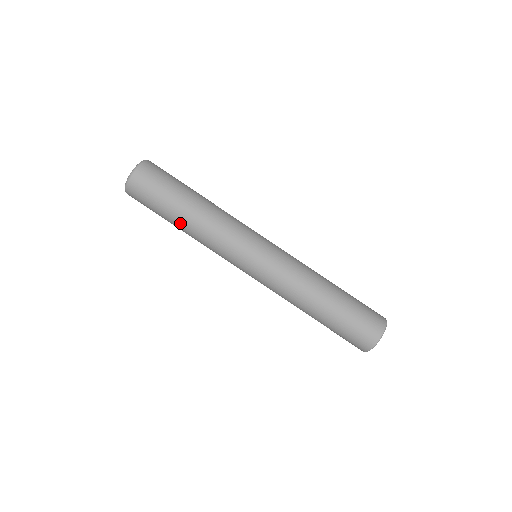
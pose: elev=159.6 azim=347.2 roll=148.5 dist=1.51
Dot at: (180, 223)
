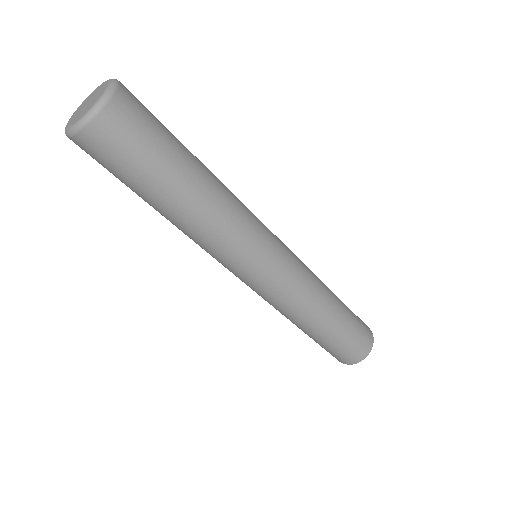
Dot at: (171, 207)
